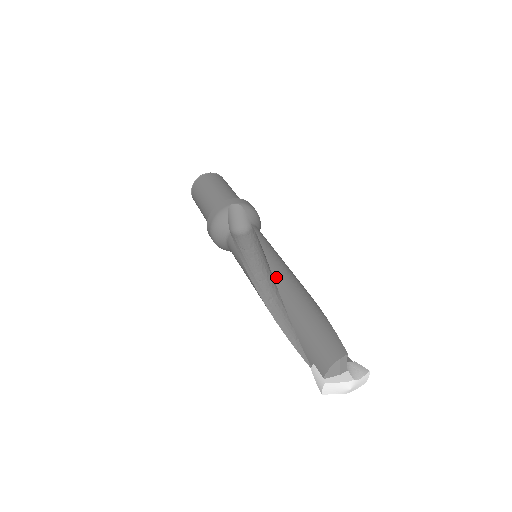
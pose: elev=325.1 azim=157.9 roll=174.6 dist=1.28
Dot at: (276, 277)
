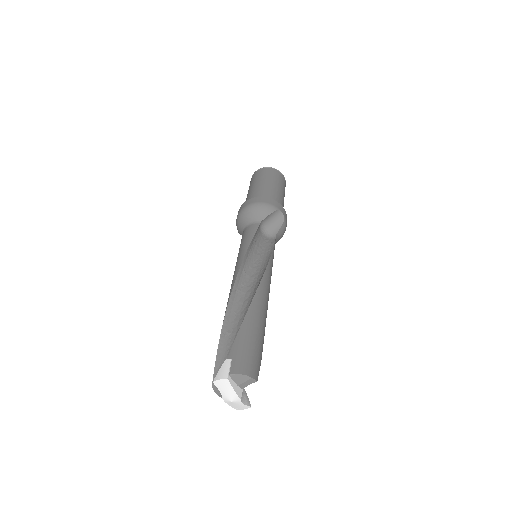
Dot at: (262, 284)
